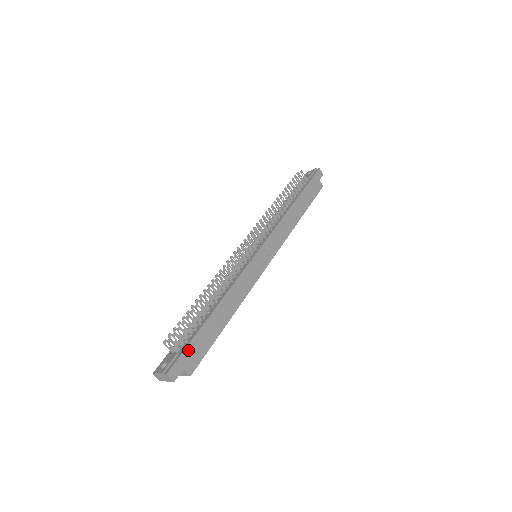
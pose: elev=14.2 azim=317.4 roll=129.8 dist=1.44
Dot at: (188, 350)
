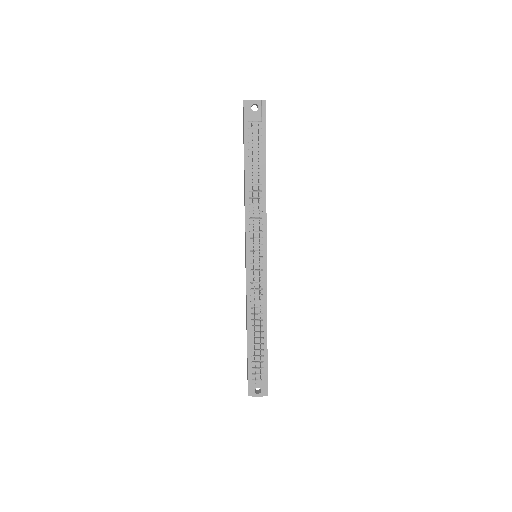
Dot at: (267, 372)
